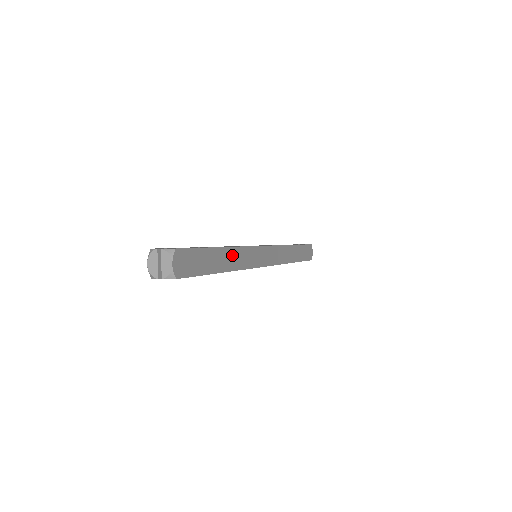
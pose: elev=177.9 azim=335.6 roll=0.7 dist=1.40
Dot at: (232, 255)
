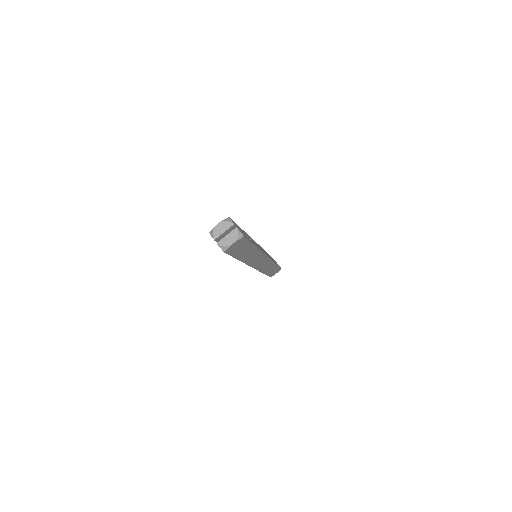
Dot at: (254, 254)
